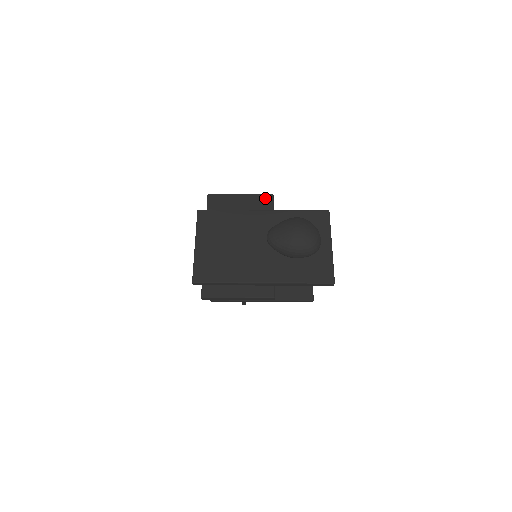
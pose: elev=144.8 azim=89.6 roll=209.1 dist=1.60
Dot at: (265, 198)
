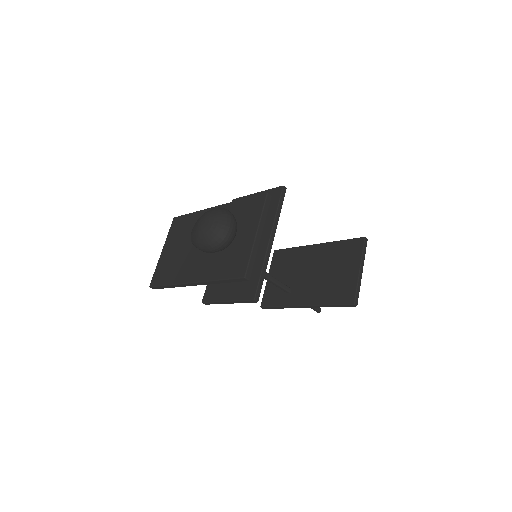
Dot at: (275, 191)
